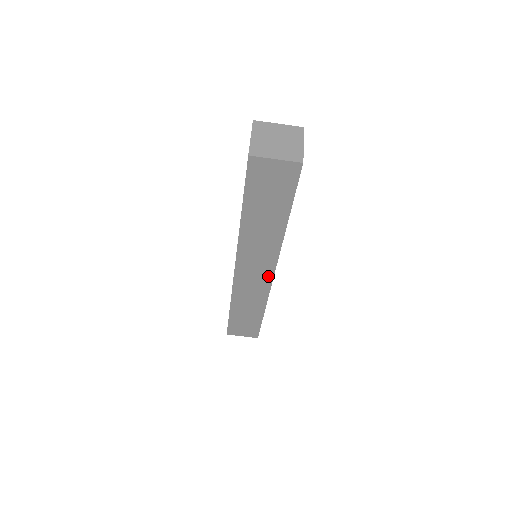
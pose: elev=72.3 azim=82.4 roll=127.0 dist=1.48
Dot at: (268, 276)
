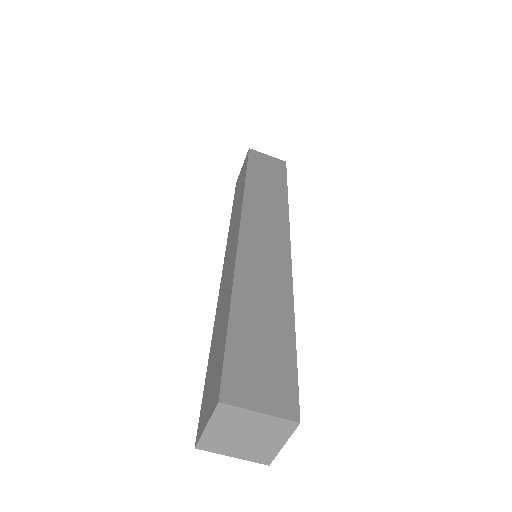
Dot at: occluded
